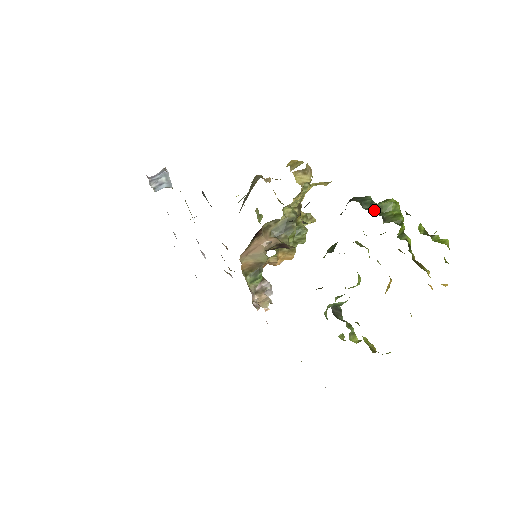
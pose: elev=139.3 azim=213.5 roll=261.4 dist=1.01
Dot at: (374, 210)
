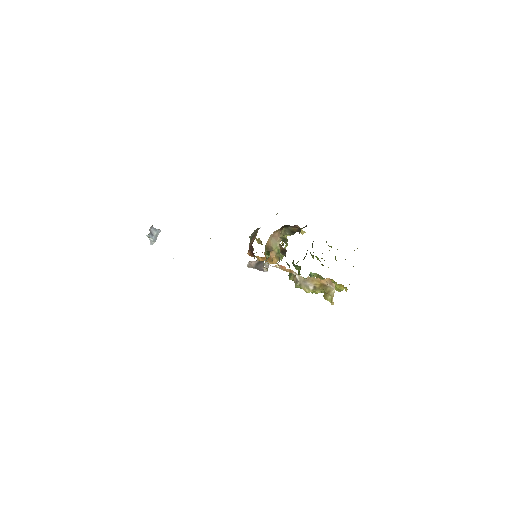
Dot at: occluded
